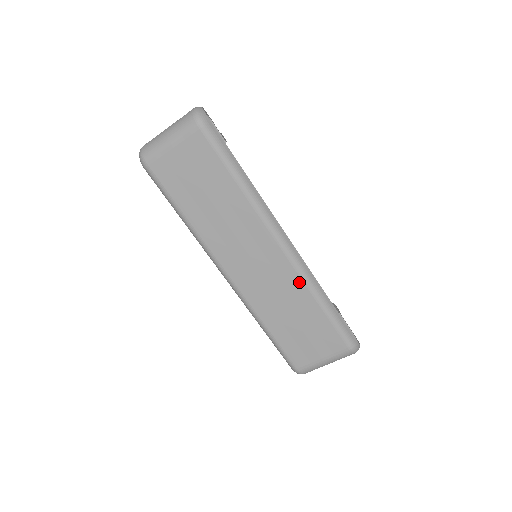
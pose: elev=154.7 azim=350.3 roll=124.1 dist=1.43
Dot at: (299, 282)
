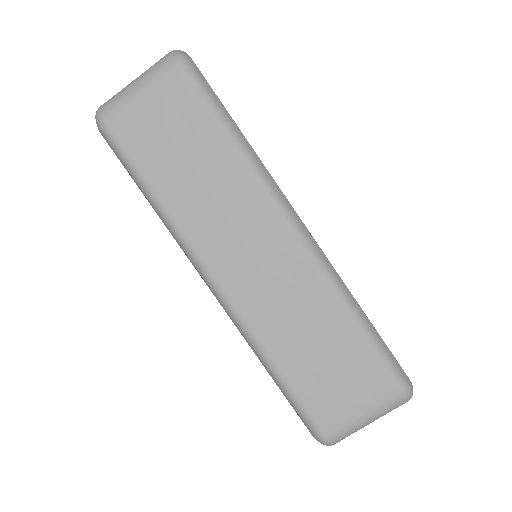
Dot at: (321, 285)
